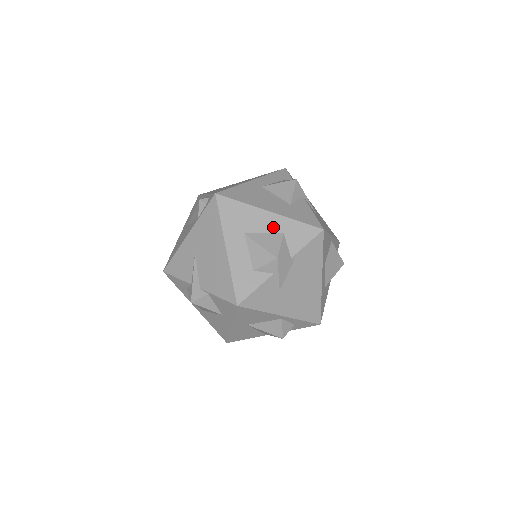
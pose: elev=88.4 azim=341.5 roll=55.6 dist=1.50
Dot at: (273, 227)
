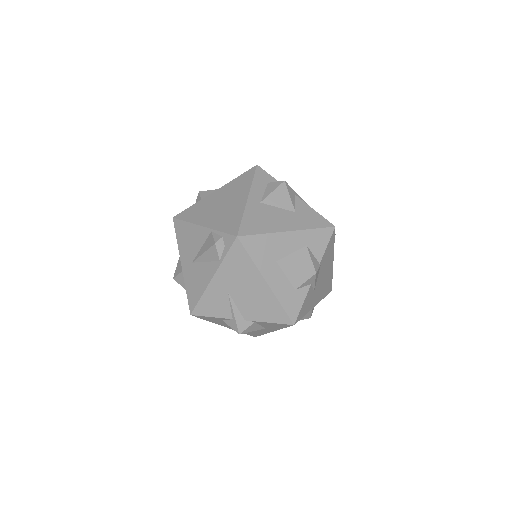
Dot at: (297, 244)
